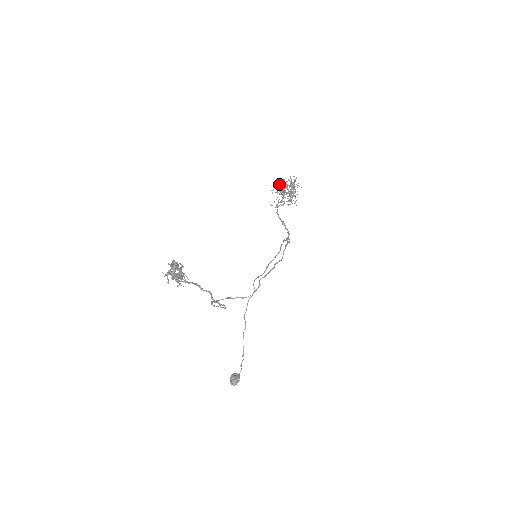
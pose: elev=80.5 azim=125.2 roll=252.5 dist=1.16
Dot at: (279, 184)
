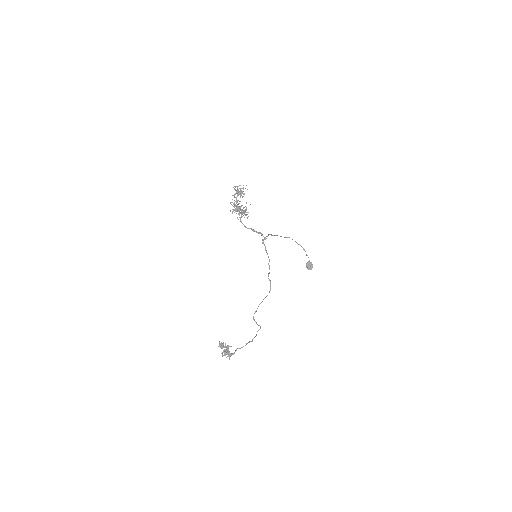
Dot at: (231, 202)
